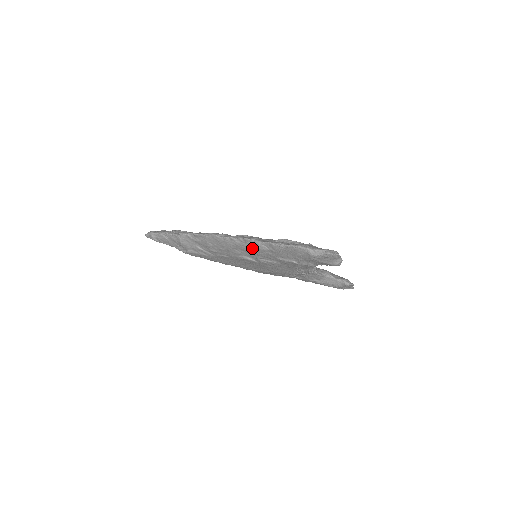
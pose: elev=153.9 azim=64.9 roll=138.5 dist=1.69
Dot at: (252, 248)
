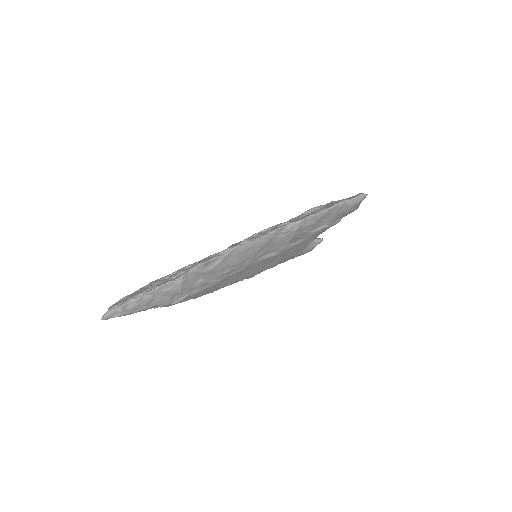
Dot at: (286, 235)
